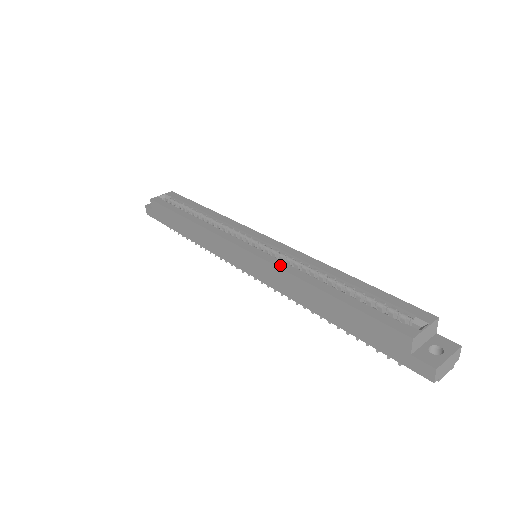
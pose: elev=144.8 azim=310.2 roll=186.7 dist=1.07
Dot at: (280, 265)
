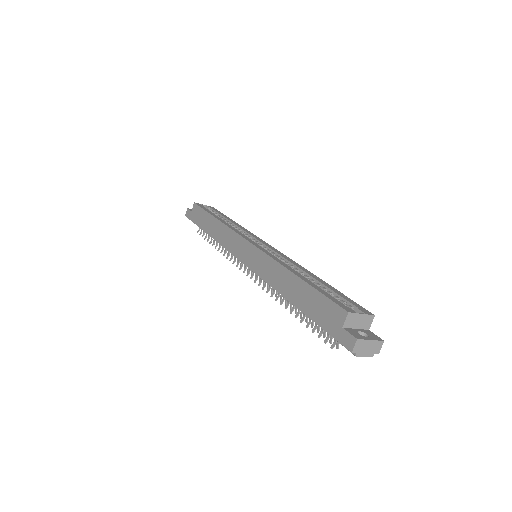
Dot at: (272, 256)
